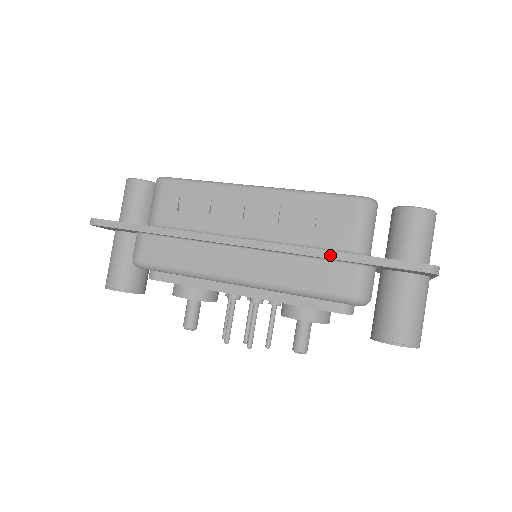
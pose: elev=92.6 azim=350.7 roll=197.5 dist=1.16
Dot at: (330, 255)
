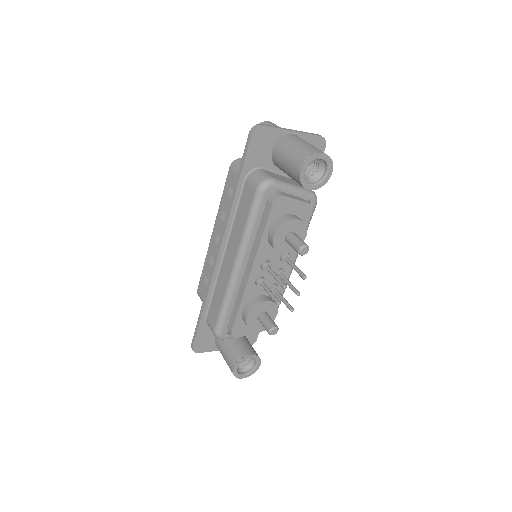
Dot at: (233, 195)
